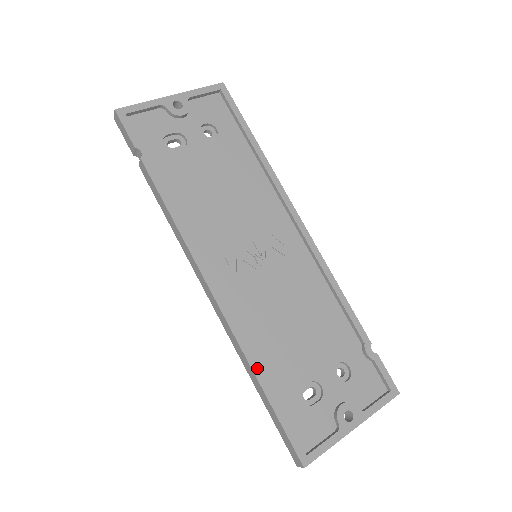
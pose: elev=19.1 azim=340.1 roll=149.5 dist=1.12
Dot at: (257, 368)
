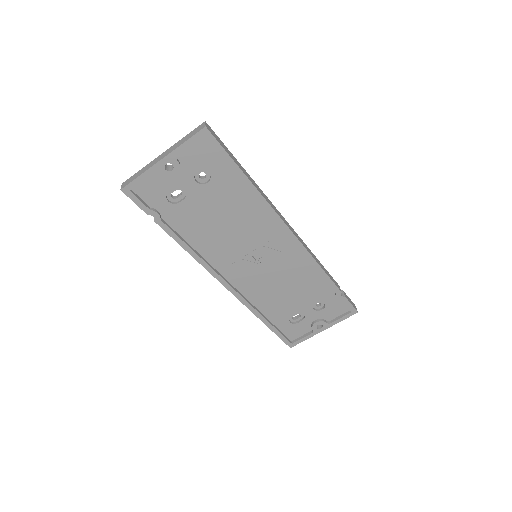
Dot at: (260, 316)
